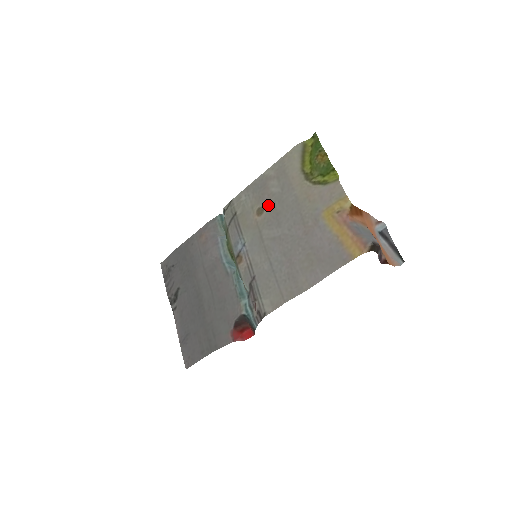
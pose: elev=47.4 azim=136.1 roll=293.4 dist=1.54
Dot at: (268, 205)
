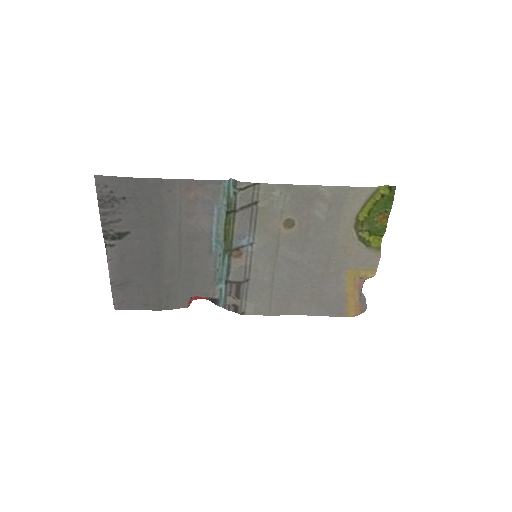
Dot at: (302, 224)
